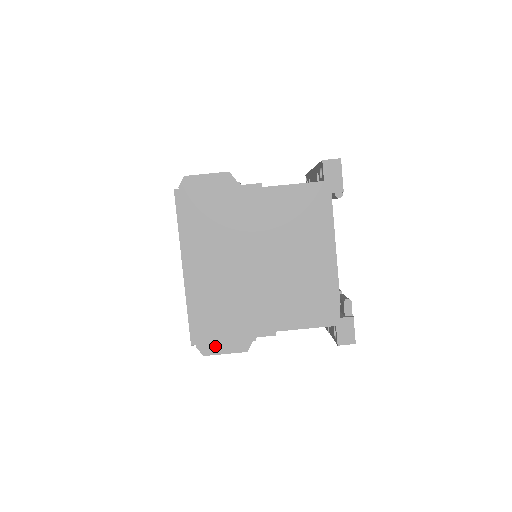
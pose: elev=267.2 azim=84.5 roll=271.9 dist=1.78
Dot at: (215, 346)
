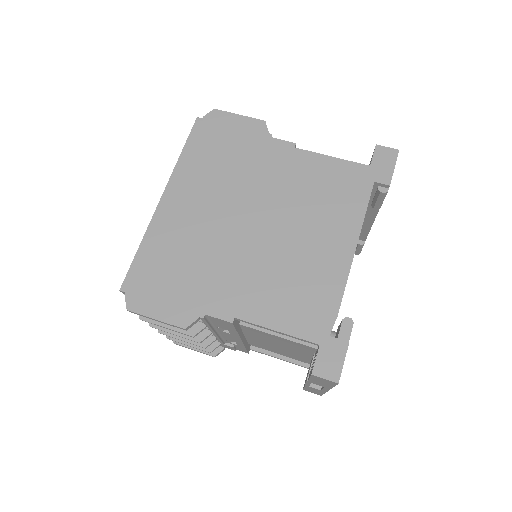
Dot at: (148, 303)
